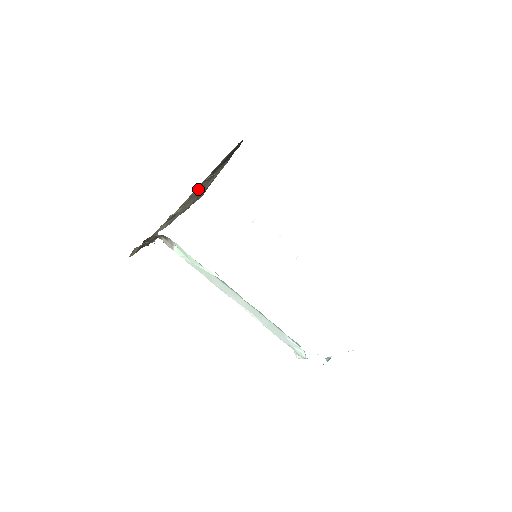
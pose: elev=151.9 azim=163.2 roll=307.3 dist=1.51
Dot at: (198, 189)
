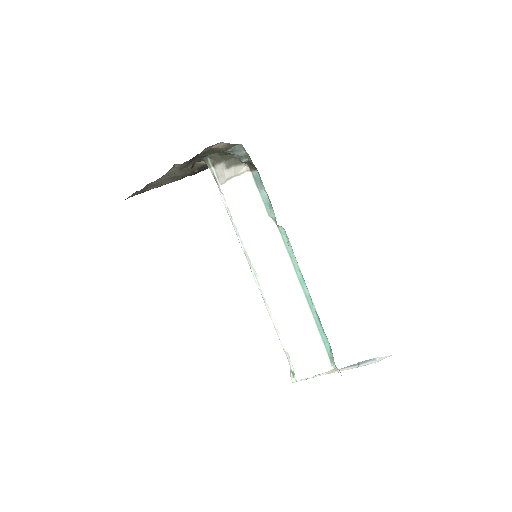
Dot at: (187, 170)
